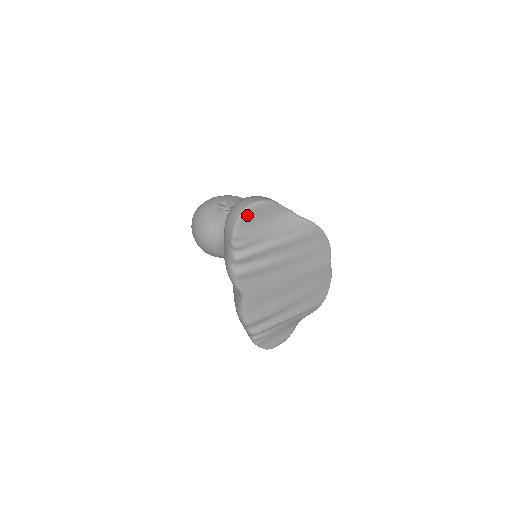
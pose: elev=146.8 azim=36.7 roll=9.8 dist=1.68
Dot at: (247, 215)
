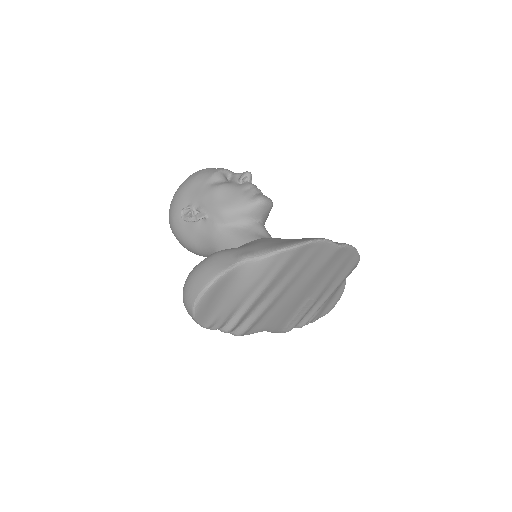
Dot at: (200, 311)
